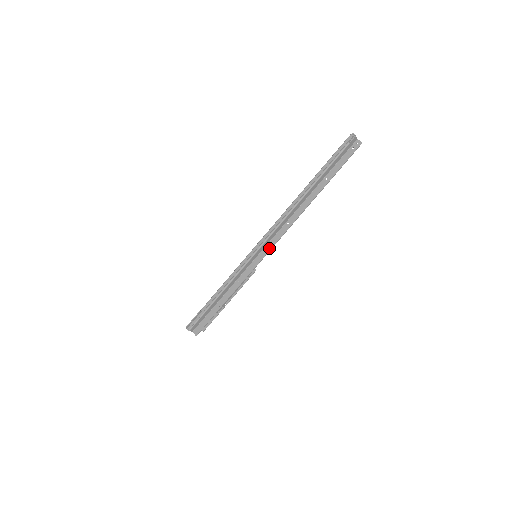
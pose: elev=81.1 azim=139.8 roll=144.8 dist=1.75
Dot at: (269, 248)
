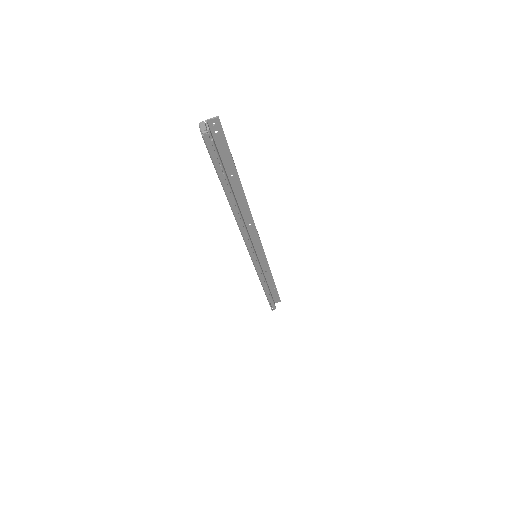
Dot at: (259, 245)
